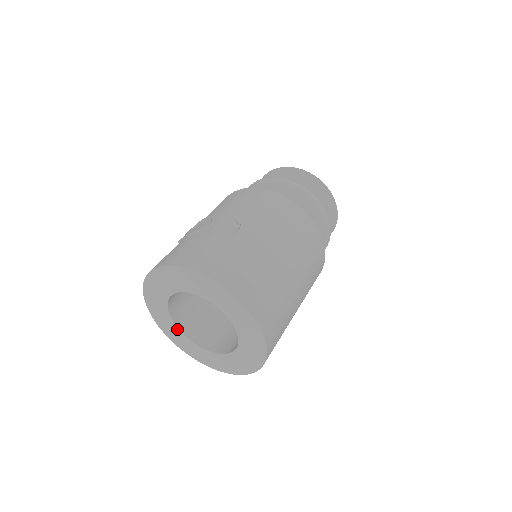
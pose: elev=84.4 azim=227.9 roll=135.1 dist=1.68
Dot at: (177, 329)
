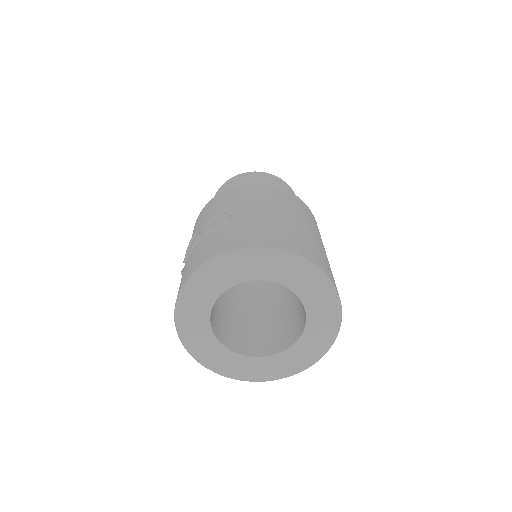
Dot at: (236, 355)
